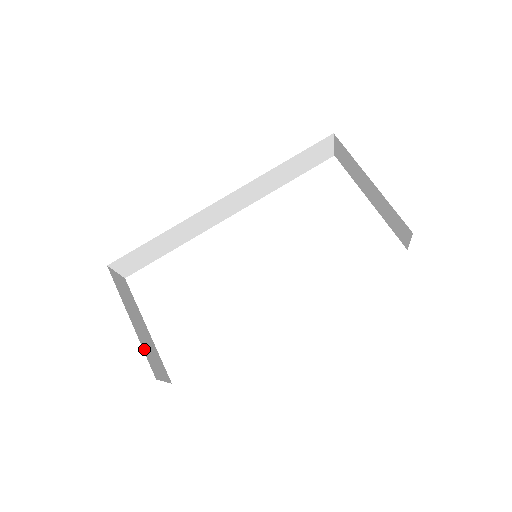
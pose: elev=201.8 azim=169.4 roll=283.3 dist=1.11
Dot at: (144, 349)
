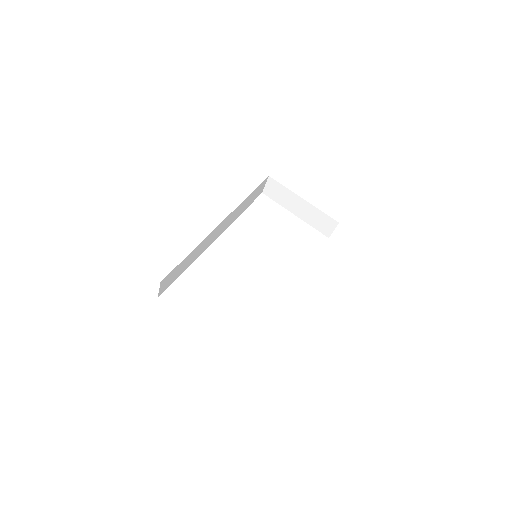
Dot at: occluded
